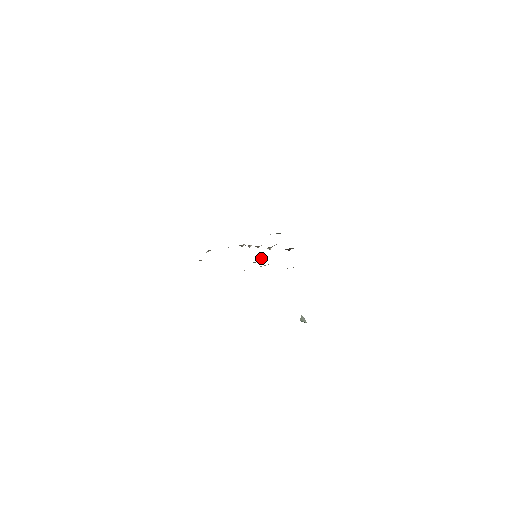
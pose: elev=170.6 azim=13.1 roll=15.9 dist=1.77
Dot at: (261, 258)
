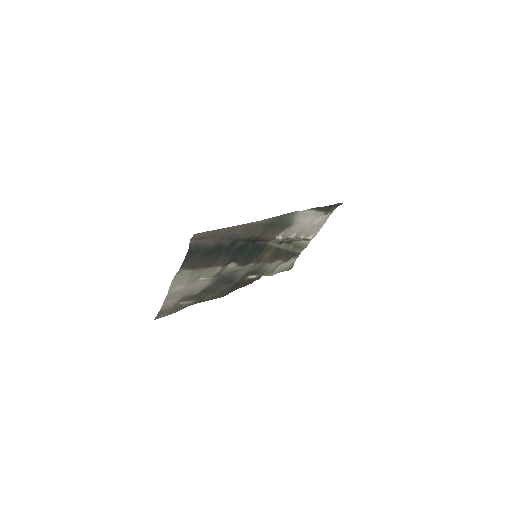
Dot at: occluded
